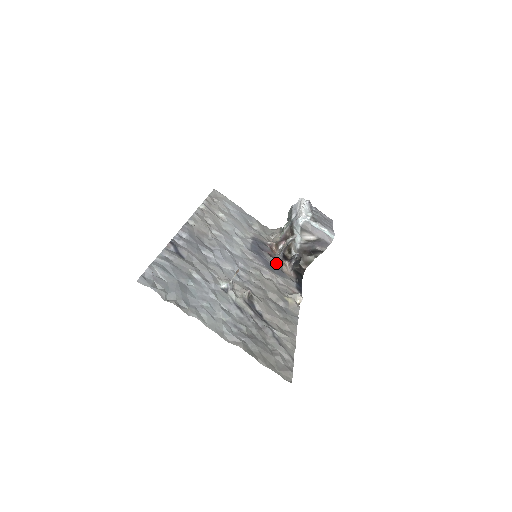
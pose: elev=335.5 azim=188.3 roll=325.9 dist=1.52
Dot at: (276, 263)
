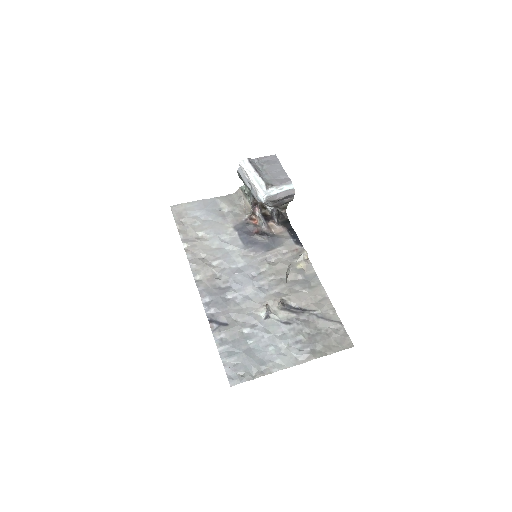
Dot at: (268, 238)
